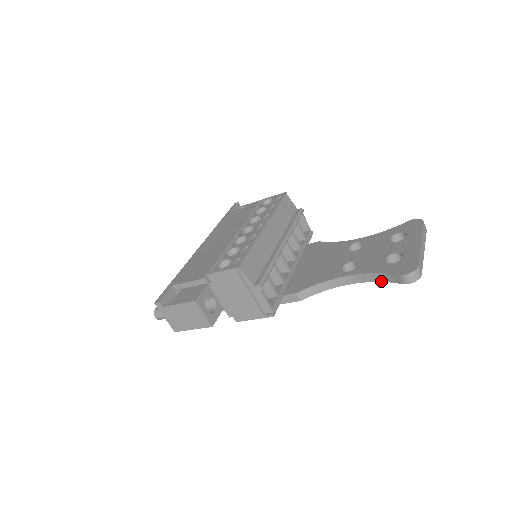
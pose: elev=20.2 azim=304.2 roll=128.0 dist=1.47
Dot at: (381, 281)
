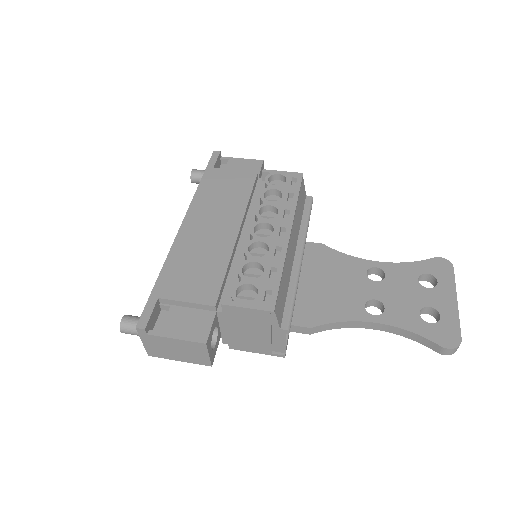
Dot at: (412, 339)
